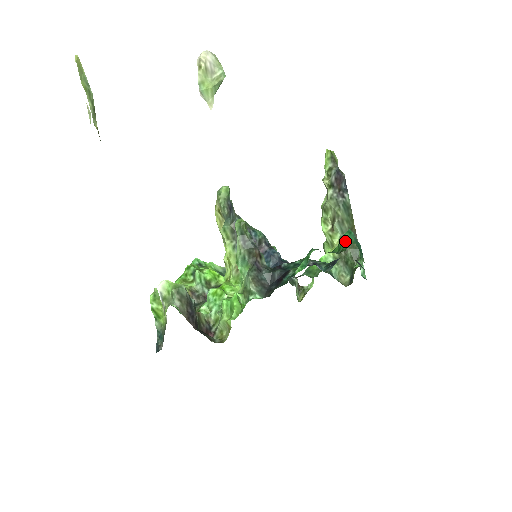
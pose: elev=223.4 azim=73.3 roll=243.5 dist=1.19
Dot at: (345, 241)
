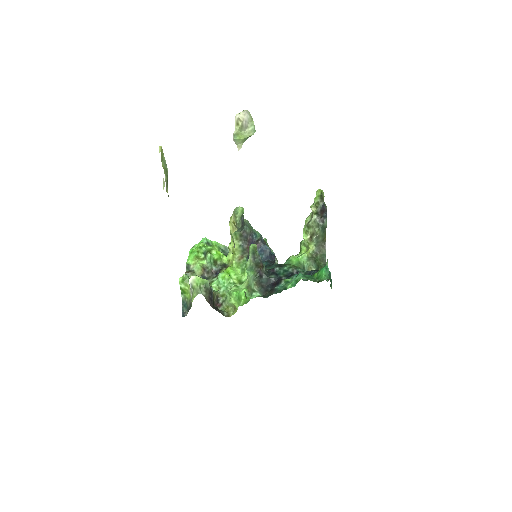
Dot at: (323, 275)
